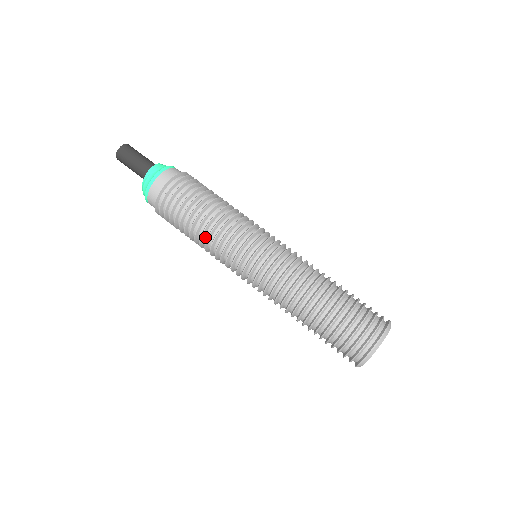
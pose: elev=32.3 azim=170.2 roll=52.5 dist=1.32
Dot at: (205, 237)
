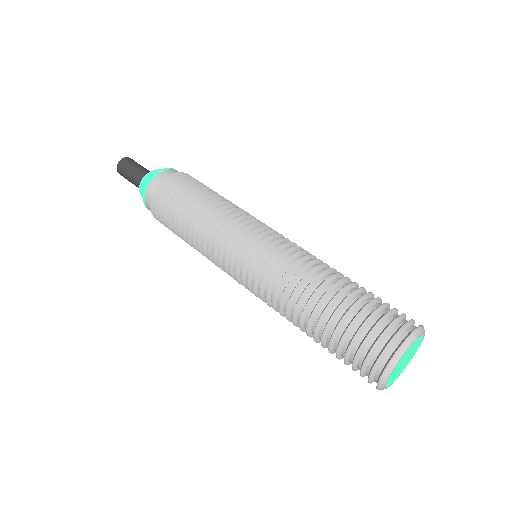
Dot at: occluded
